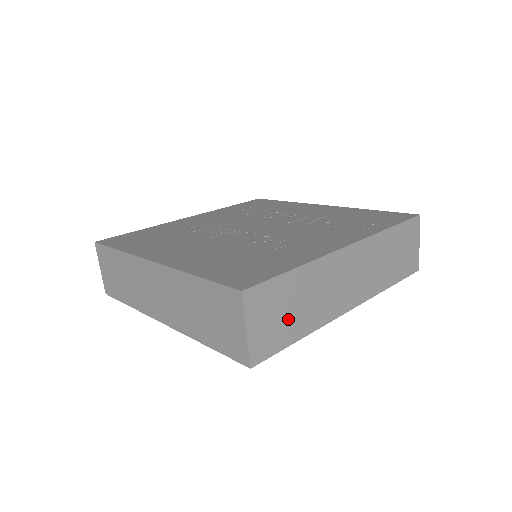
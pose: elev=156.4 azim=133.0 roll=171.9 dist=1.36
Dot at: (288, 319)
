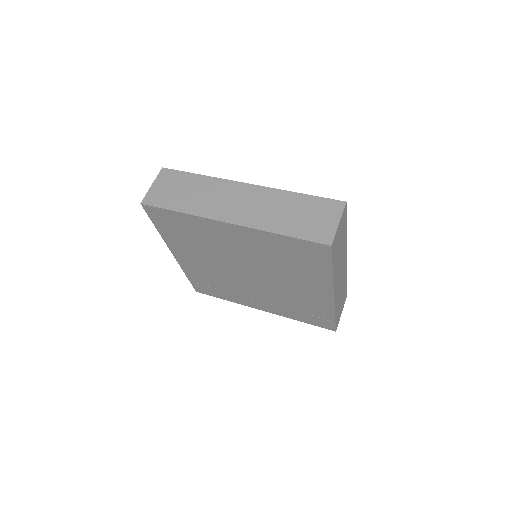
Dot at: (338, 249)
